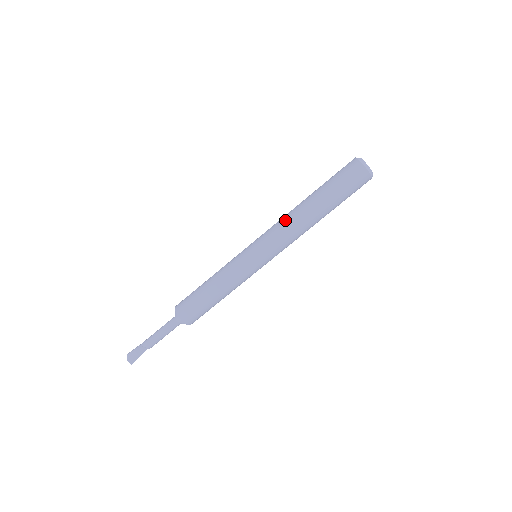
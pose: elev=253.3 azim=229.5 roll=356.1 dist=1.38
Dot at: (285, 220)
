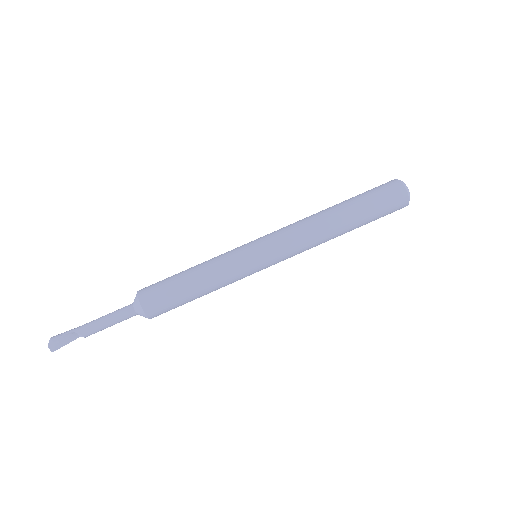
Dot at: (306, 225)
